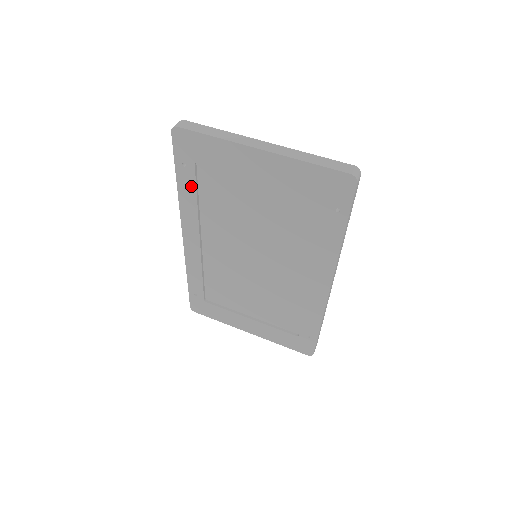
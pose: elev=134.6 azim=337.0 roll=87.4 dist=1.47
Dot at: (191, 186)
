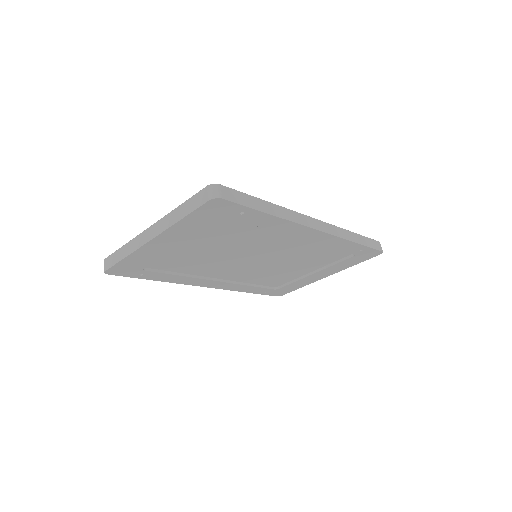
Dot at: (163, 275)
